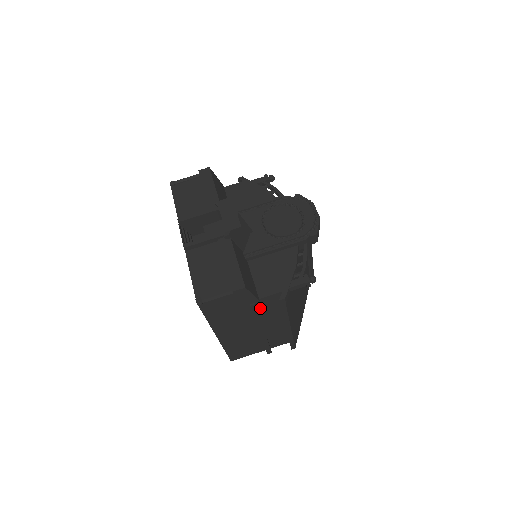
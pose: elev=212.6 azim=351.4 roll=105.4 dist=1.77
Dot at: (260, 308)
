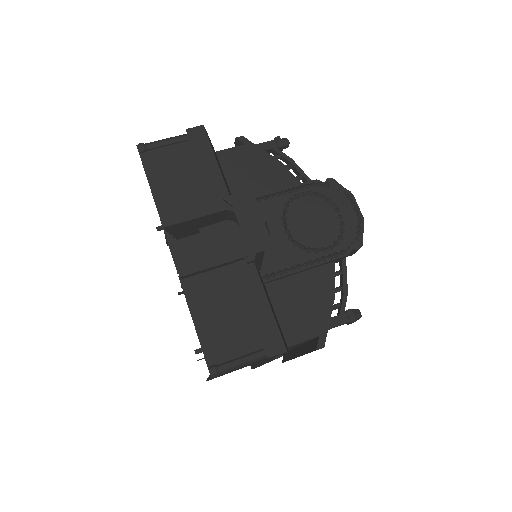
Dot at: occluded
